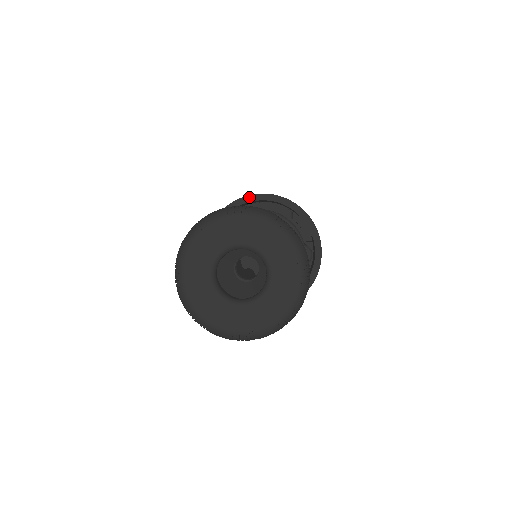
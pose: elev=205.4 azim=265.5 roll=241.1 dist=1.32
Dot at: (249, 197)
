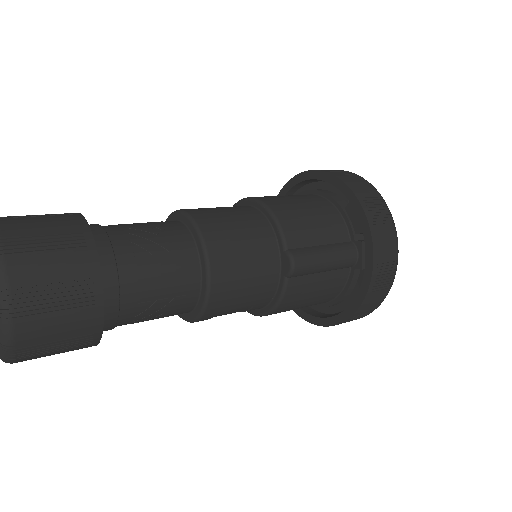
Dot at: (301, 175)
